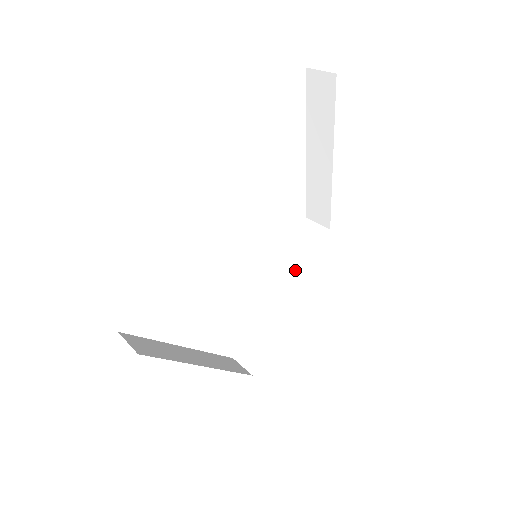
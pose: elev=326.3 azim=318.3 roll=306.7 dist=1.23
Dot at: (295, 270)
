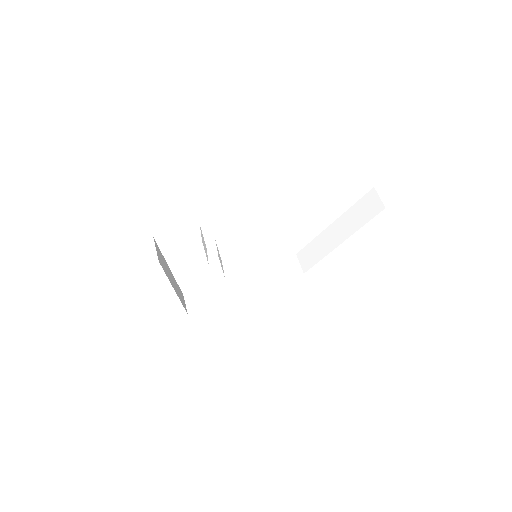
Dot at: (263, 277)
